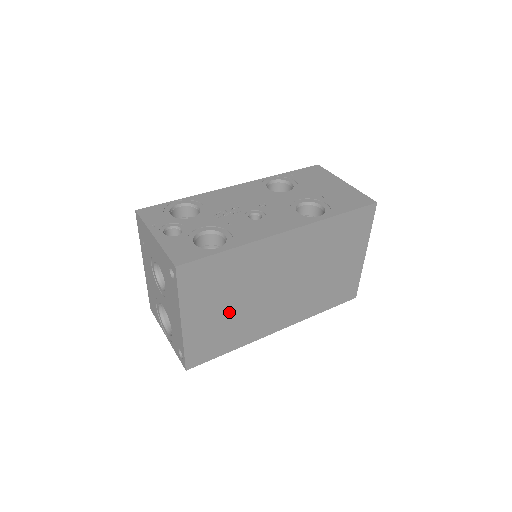
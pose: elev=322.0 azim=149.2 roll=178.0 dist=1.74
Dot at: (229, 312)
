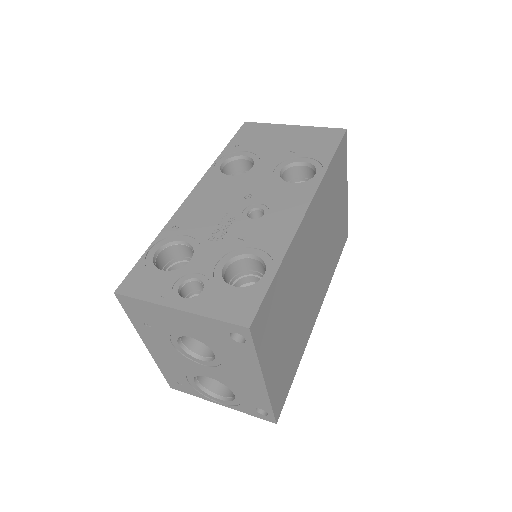
Dot at: (290, 333)
